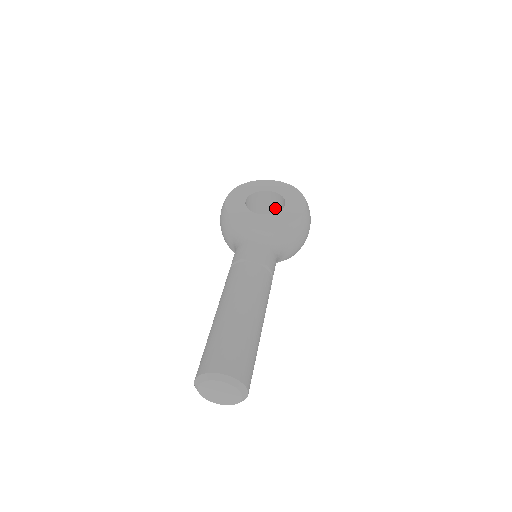
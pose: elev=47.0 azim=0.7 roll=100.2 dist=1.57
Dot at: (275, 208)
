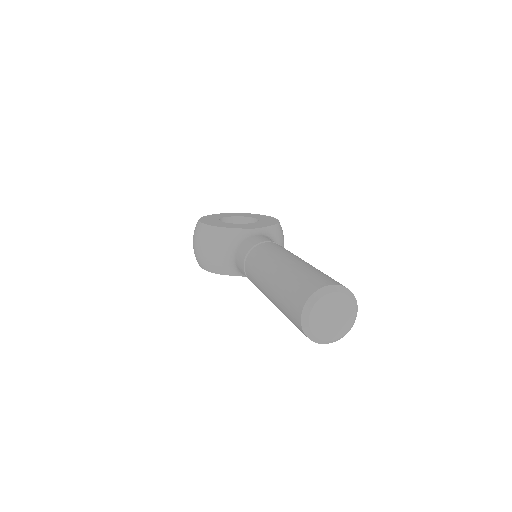
Dot at: occluded
